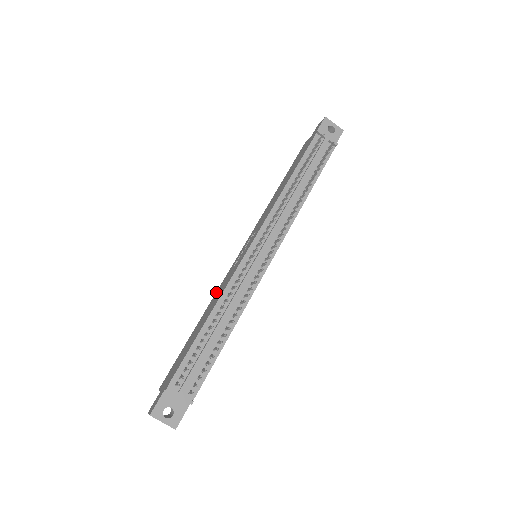
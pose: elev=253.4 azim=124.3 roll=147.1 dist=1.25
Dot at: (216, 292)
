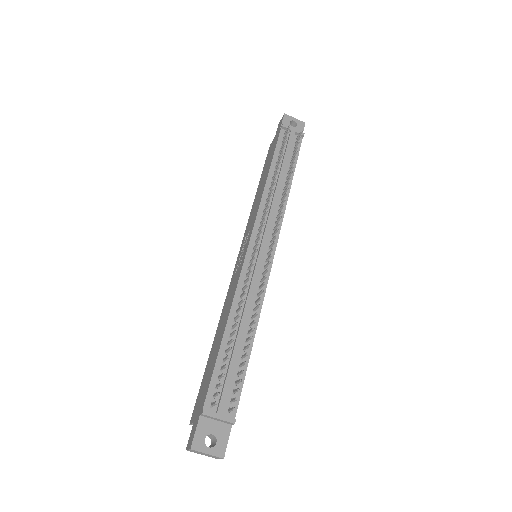
Dot at: (224, 304)
